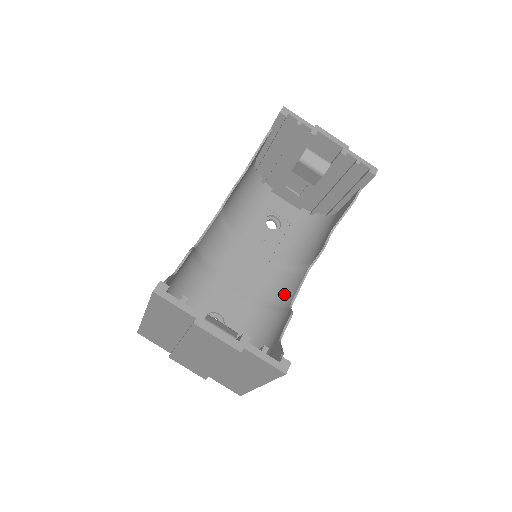
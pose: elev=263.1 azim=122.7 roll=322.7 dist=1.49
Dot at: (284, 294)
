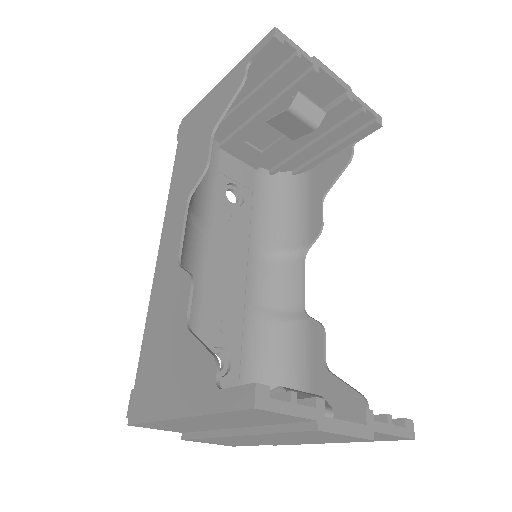
Dot at: (284, 294)
